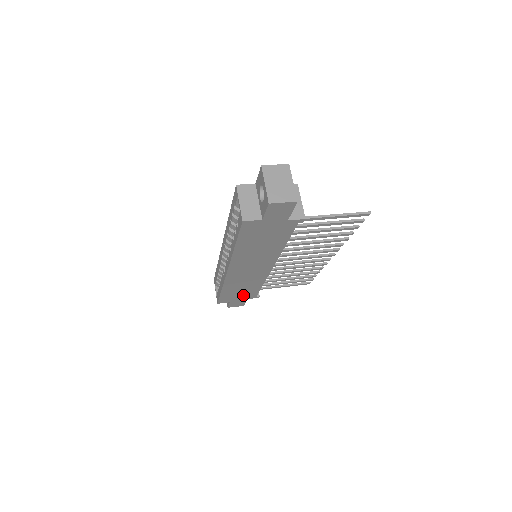
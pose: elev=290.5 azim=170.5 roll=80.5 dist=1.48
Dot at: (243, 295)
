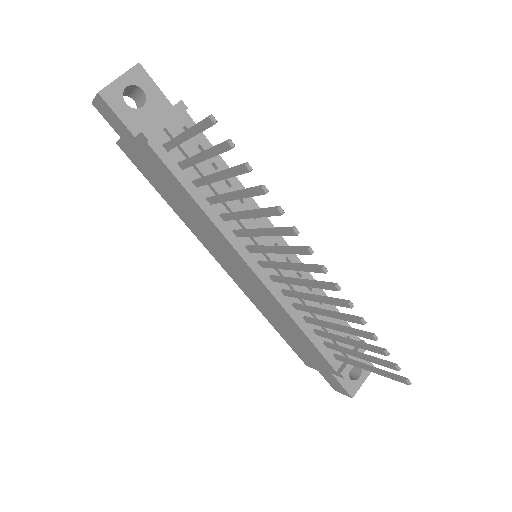
Dot at: (312, 355)
